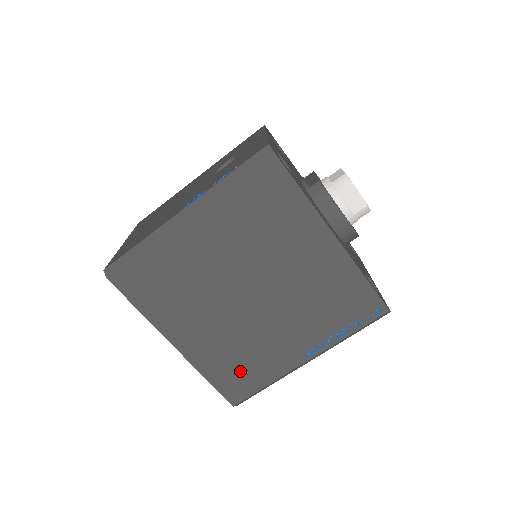
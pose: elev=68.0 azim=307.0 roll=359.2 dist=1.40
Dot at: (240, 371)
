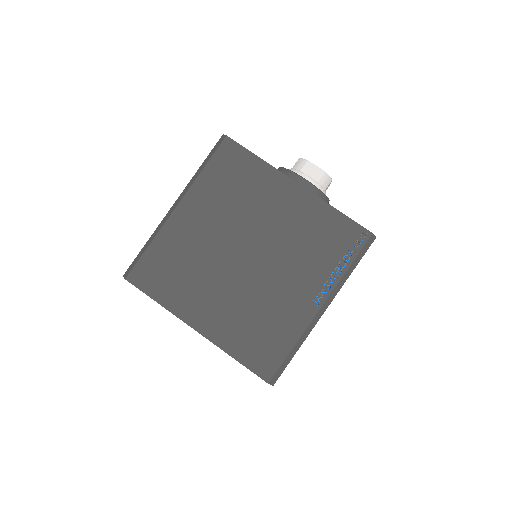
Dot at: (262, 339)
